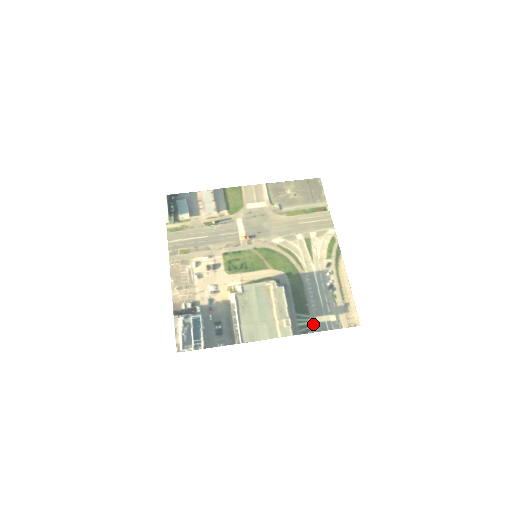
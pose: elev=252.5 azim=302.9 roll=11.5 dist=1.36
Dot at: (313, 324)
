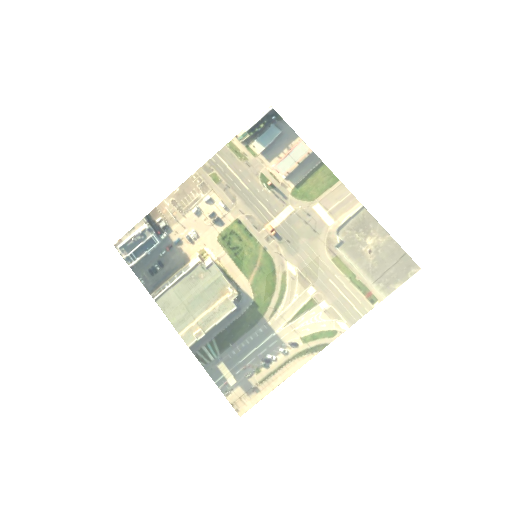
Dot at: (213, 363)
